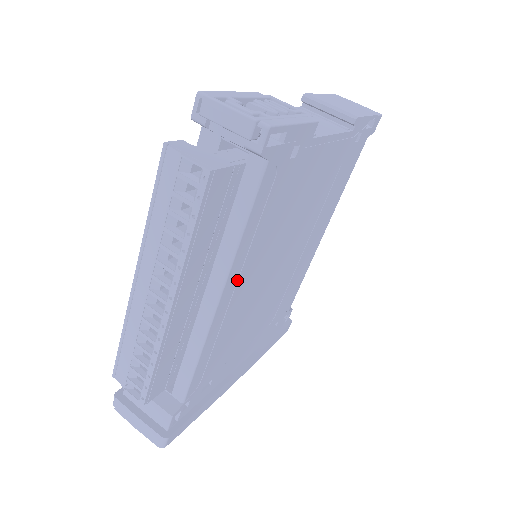
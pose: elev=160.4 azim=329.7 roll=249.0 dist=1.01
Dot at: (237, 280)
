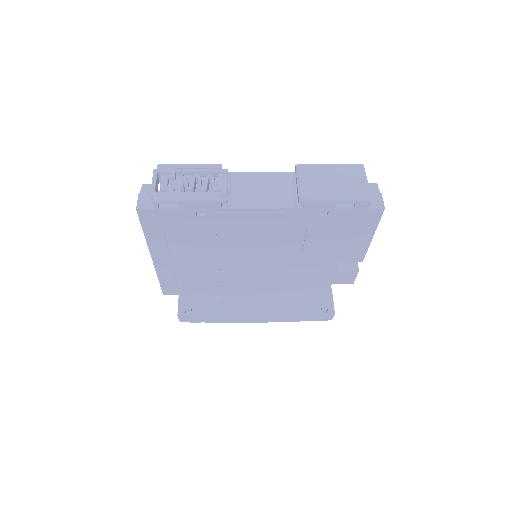
Dot at: (194, 263)
